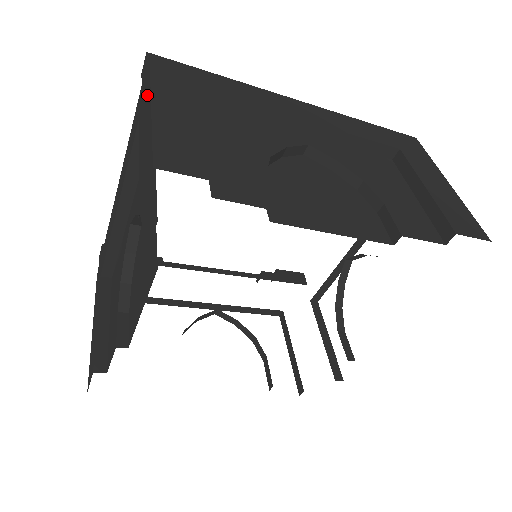
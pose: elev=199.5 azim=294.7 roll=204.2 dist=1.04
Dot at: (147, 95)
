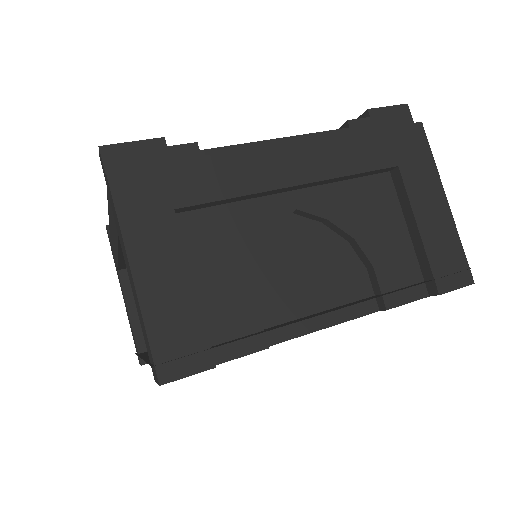
Dot at: (122, 244)
